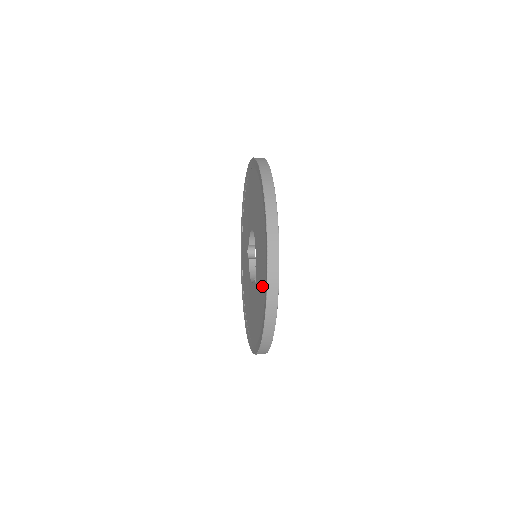
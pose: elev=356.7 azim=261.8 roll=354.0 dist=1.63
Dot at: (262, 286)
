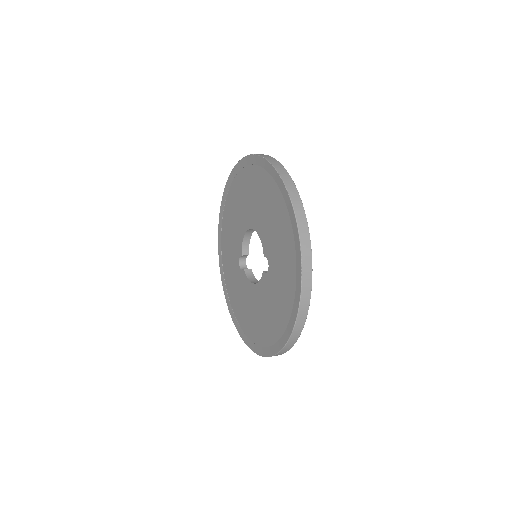
Dot at: (286, 253)
